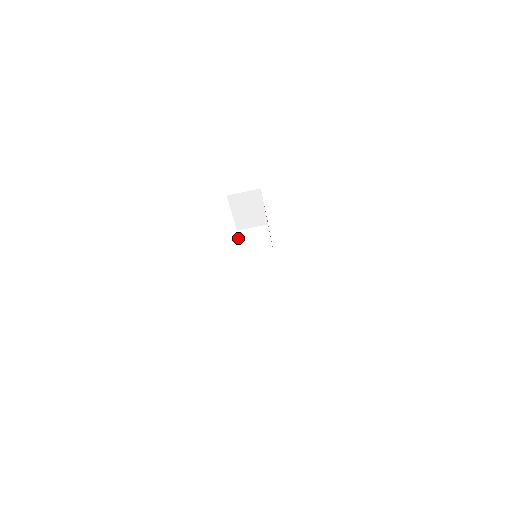
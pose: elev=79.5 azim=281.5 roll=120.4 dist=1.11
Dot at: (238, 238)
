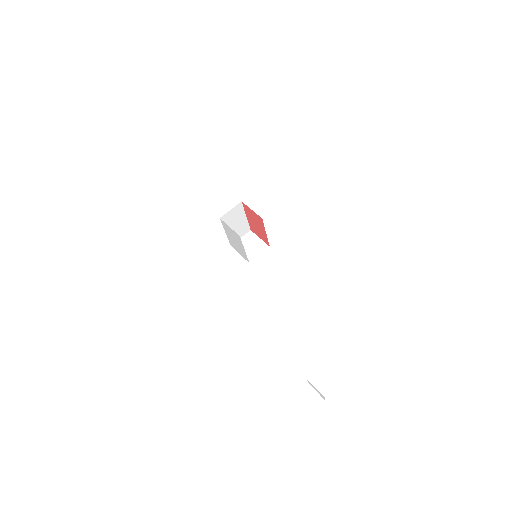
Dot at: occluded
